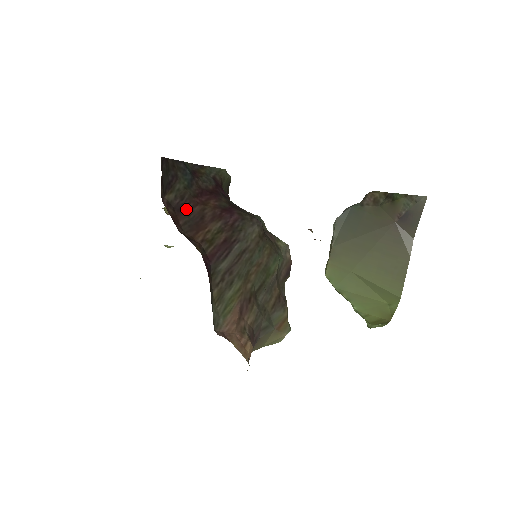
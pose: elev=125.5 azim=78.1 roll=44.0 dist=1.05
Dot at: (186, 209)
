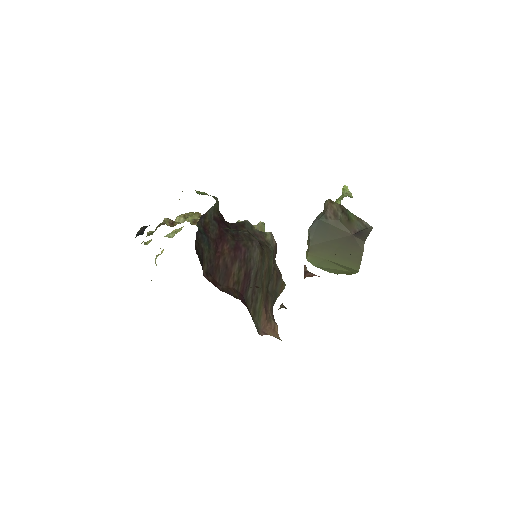
Dot at: (216, 268)
